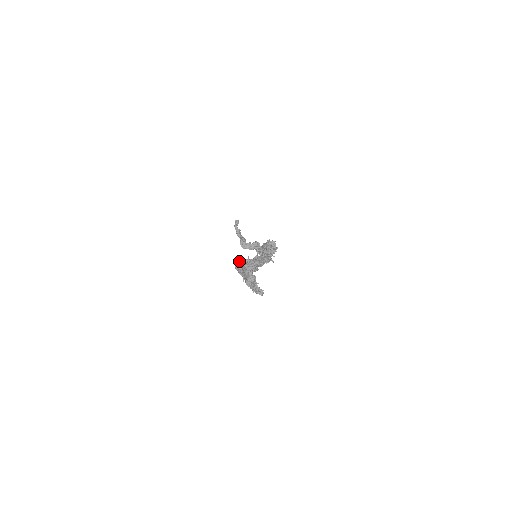
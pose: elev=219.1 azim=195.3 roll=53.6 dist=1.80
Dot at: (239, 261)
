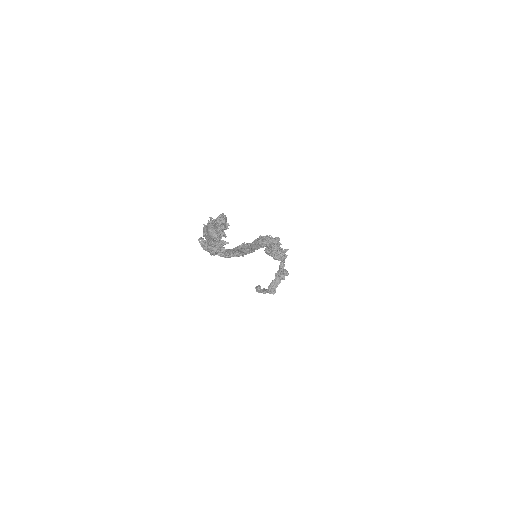
Dot at: (200, 238)
